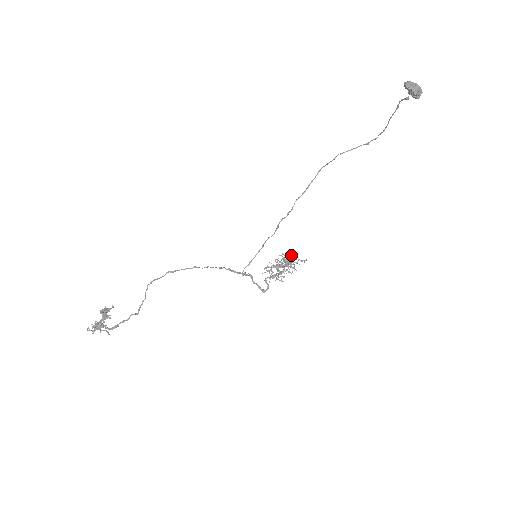
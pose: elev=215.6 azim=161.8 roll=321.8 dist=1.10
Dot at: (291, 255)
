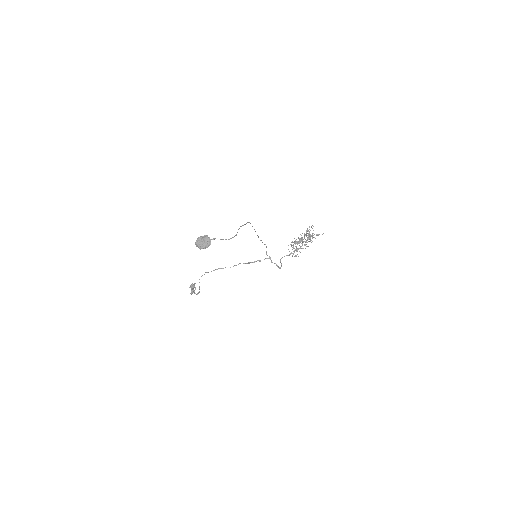
Dot at: (309, 232)
